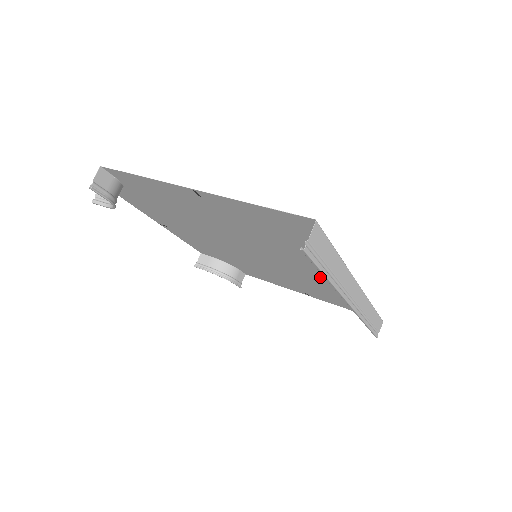
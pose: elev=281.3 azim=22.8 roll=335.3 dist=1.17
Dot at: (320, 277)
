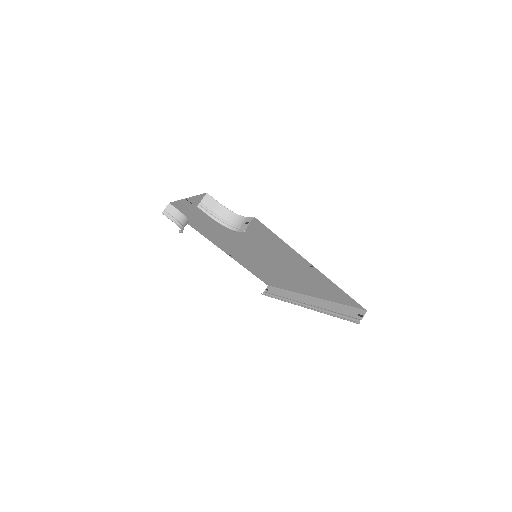
Dot at: (284, 279)
